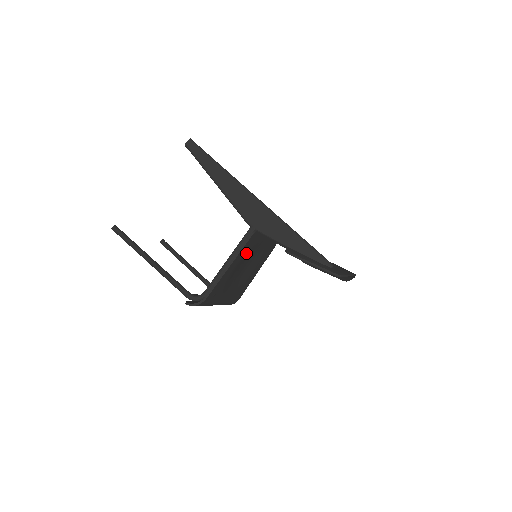
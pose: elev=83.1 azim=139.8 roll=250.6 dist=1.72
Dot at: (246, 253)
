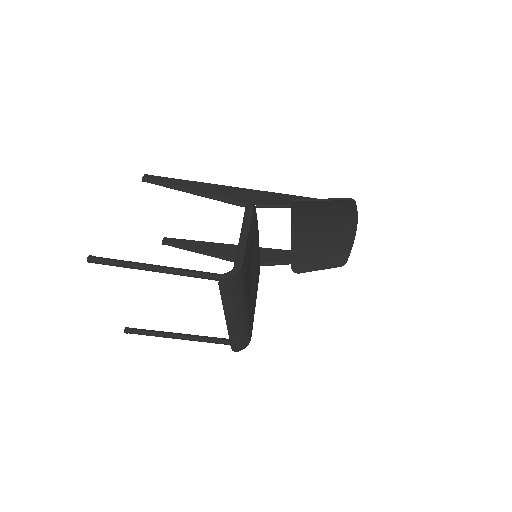
Dot at: (252, 235)
